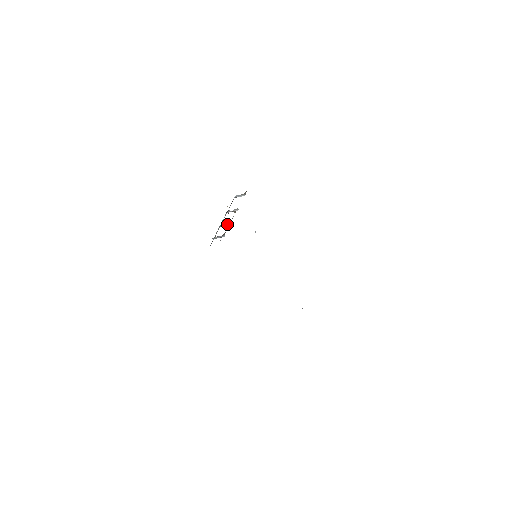
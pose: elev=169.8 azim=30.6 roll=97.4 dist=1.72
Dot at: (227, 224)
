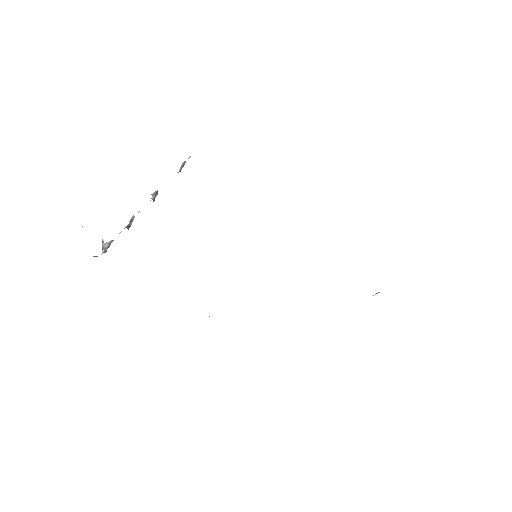
Dot at: (131, 222)
